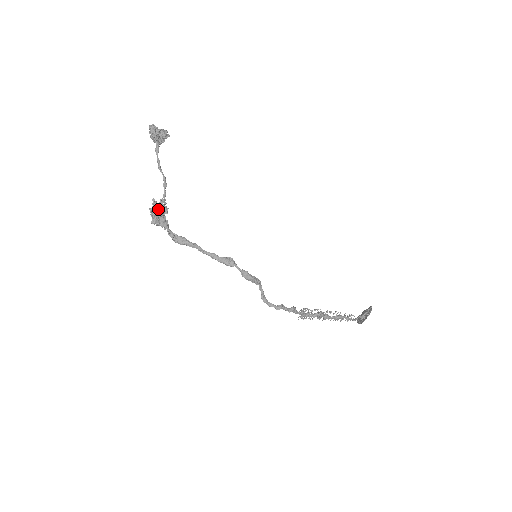
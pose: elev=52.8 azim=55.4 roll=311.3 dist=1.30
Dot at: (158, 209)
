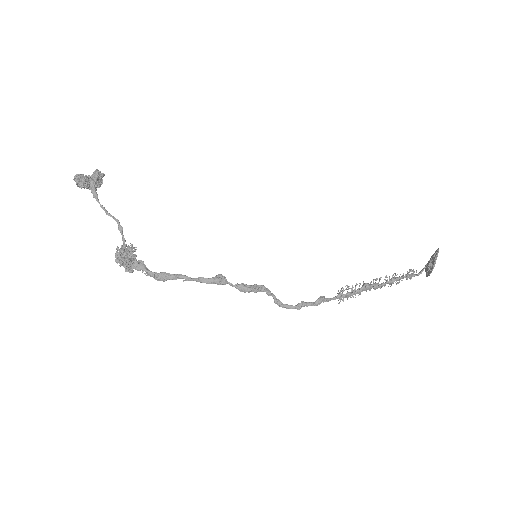
Dot at: (120, 259)
